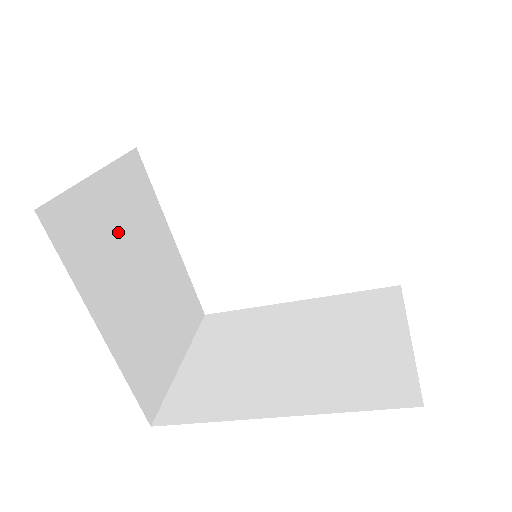
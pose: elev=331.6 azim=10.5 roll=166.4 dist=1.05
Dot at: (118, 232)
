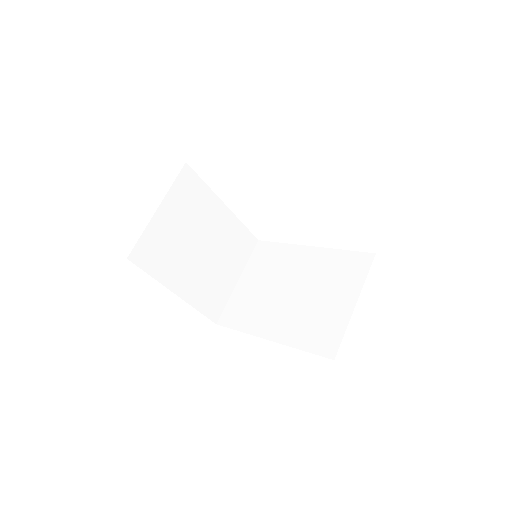
Dot at: (180, 233)
